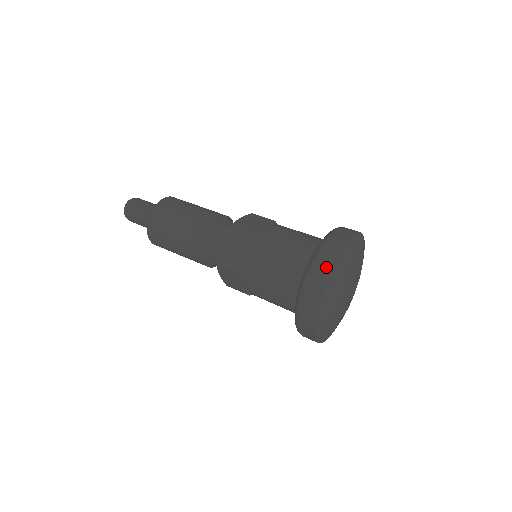
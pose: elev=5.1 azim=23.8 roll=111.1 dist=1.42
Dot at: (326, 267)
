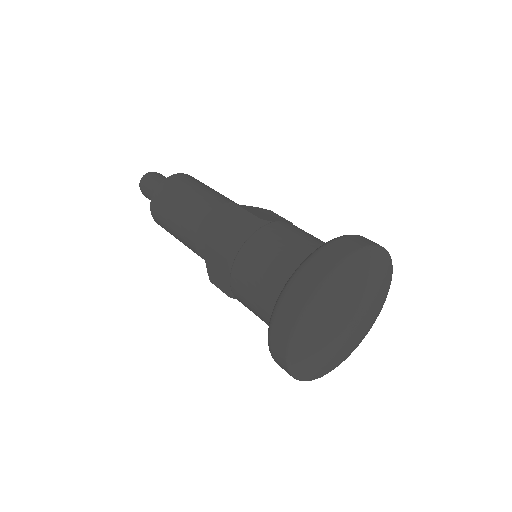
Dot at: (282, 335)
